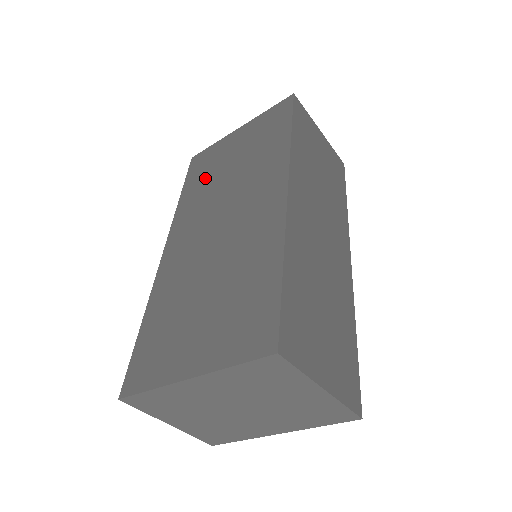
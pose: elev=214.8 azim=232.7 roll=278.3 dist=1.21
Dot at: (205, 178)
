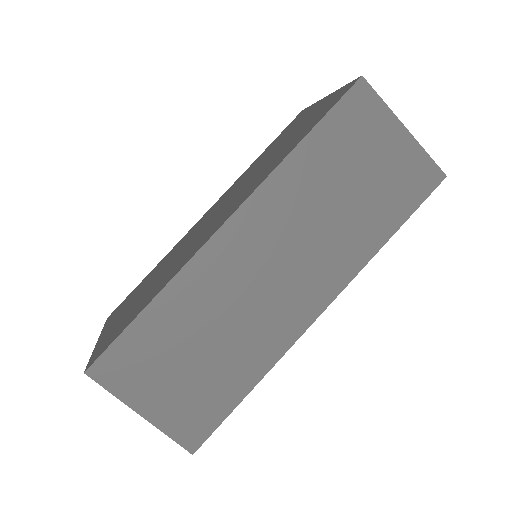
Dot at: (269, 150)
